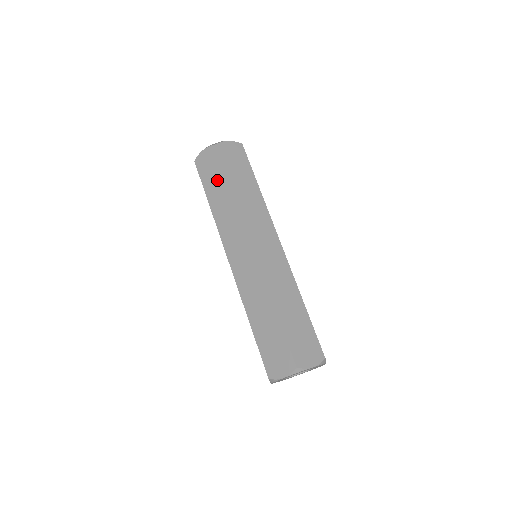
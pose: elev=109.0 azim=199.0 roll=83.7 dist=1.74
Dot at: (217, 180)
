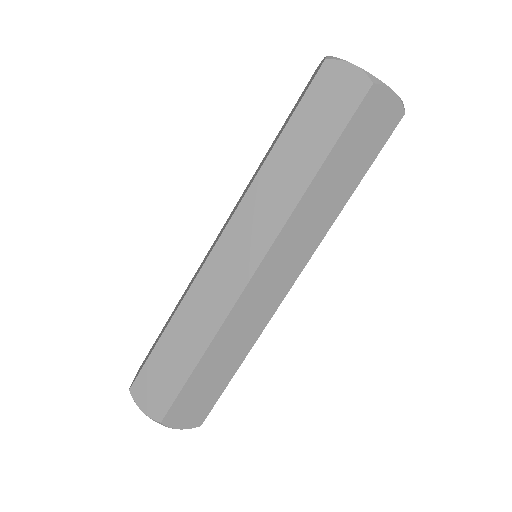
Dot at: (317, 133)
